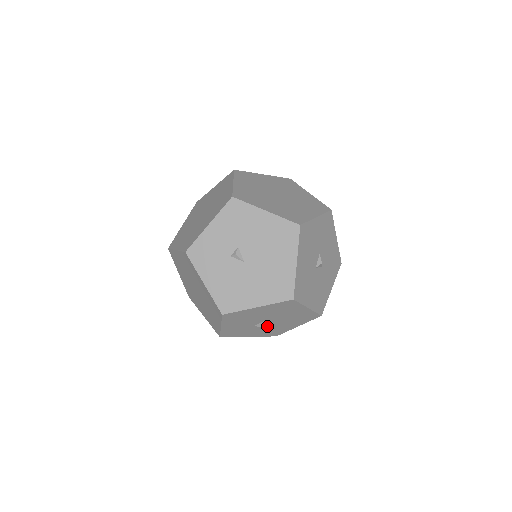
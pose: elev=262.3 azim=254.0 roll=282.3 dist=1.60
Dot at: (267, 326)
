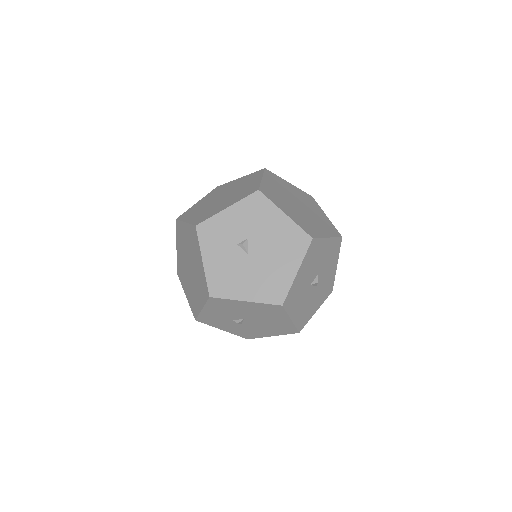
Dot at: (244, 325)
